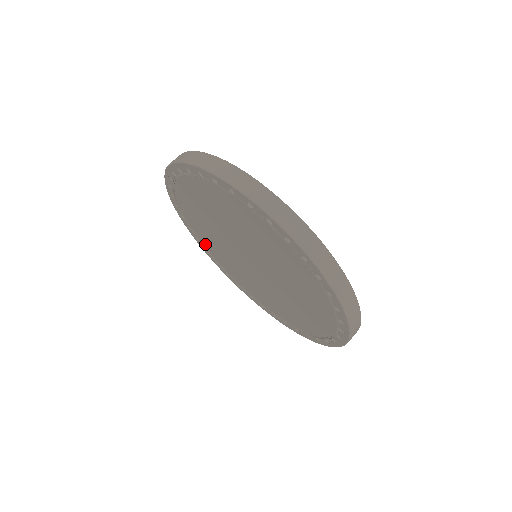
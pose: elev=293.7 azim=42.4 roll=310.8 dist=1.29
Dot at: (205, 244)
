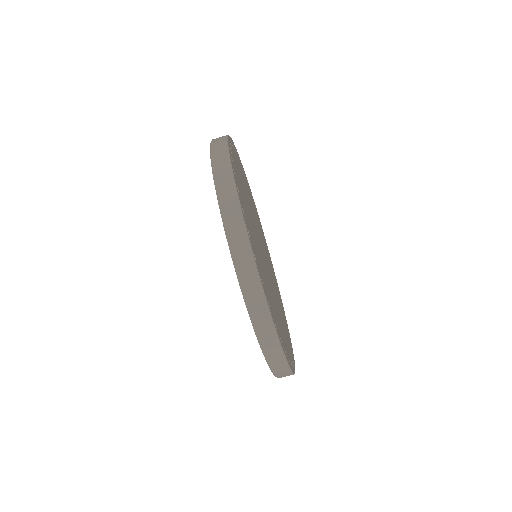
Dot at: occluded
